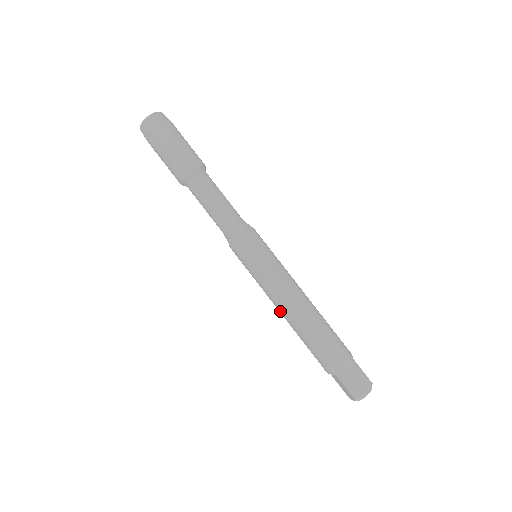
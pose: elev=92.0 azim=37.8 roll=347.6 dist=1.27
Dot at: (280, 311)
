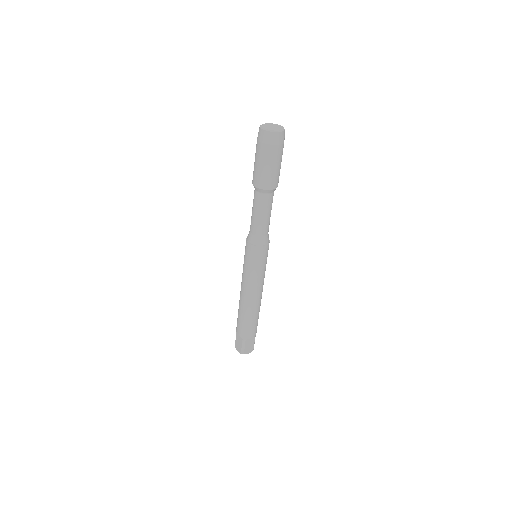
Dot at: (243, 294)
